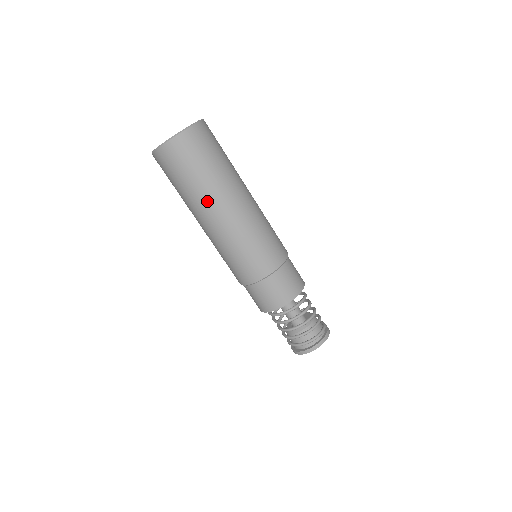
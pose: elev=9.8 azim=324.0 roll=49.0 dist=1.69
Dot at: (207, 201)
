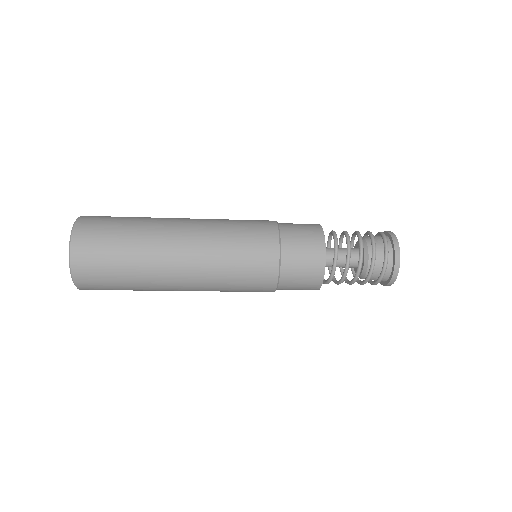
Dot at: (157, 259)
